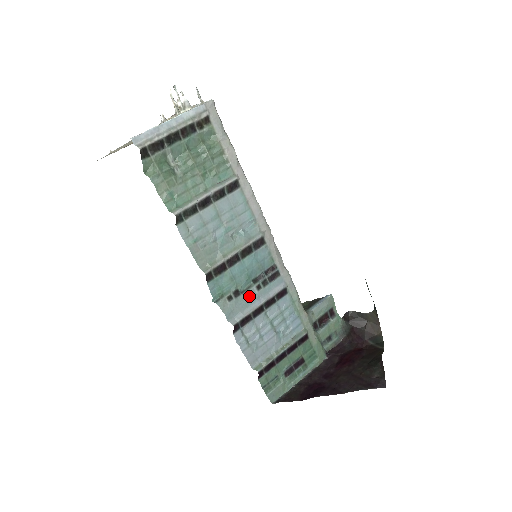
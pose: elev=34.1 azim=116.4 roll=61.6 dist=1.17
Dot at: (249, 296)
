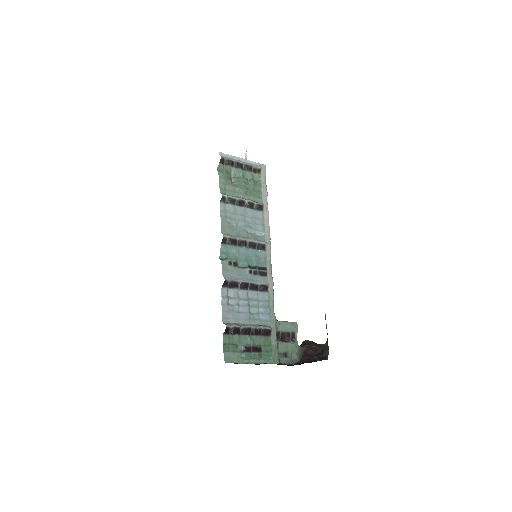
Dot at: (242, 272)
